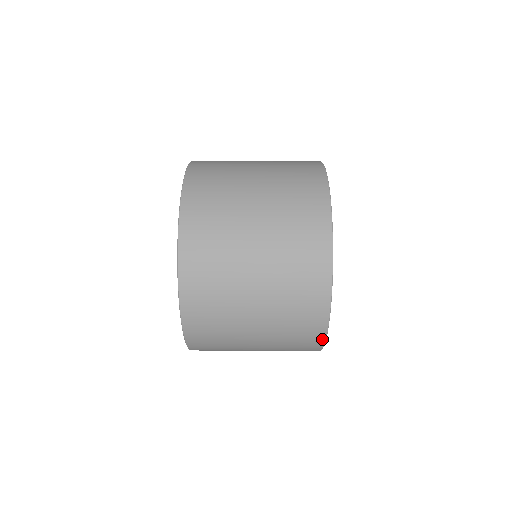
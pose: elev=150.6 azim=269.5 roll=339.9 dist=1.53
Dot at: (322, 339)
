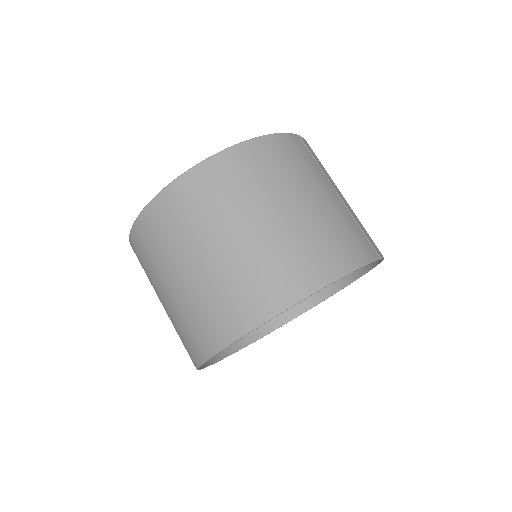
Dot at: (220, 356)
